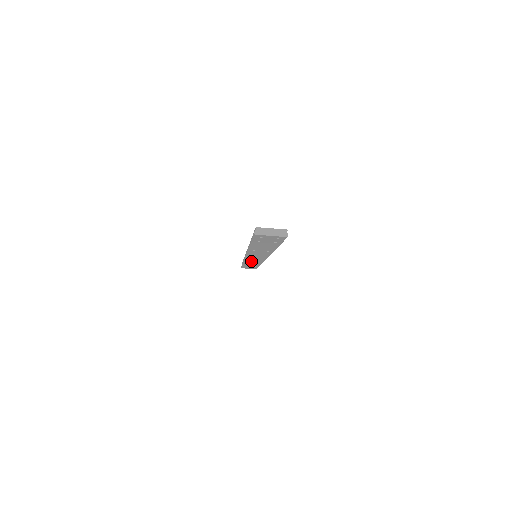
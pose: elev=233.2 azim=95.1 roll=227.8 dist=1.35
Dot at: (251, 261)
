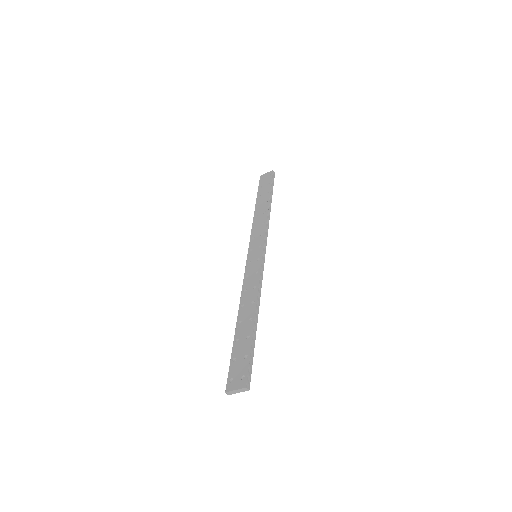
Dot at: occluded
